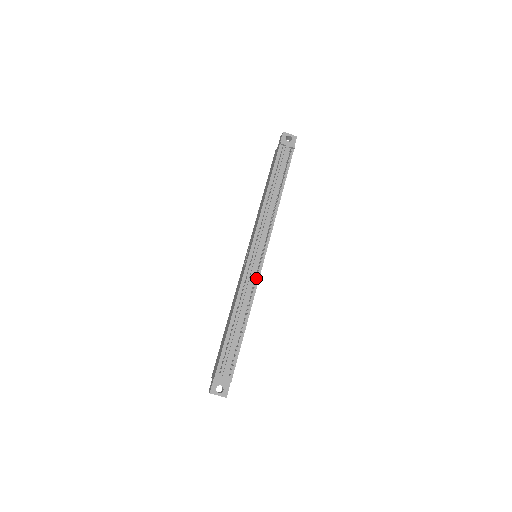
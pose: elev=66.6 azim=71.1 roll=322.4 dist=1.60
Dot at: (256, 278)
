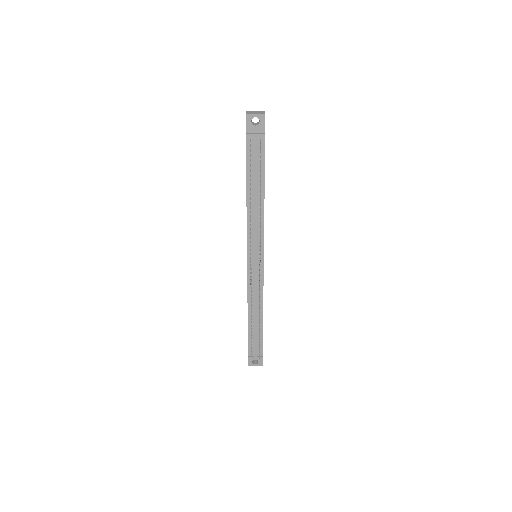
Dot at: (259, 289)
